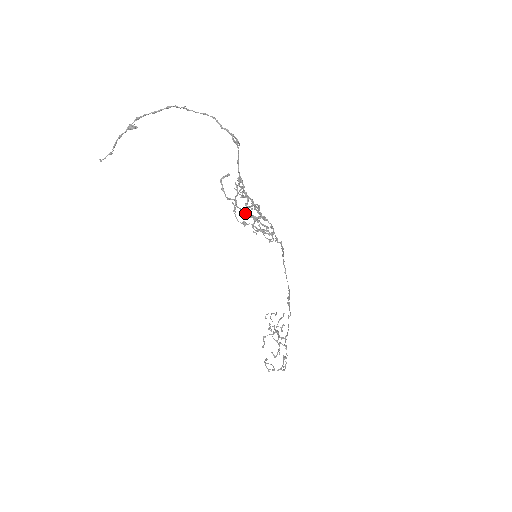
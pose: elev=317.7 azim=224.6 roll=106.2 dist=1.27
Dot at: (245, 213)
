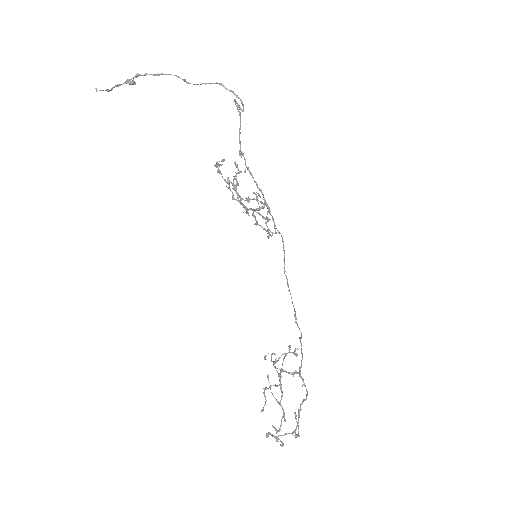
Dot at: (242, 204)
